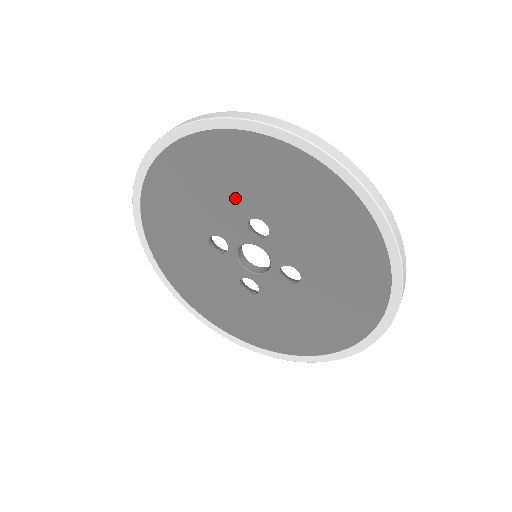
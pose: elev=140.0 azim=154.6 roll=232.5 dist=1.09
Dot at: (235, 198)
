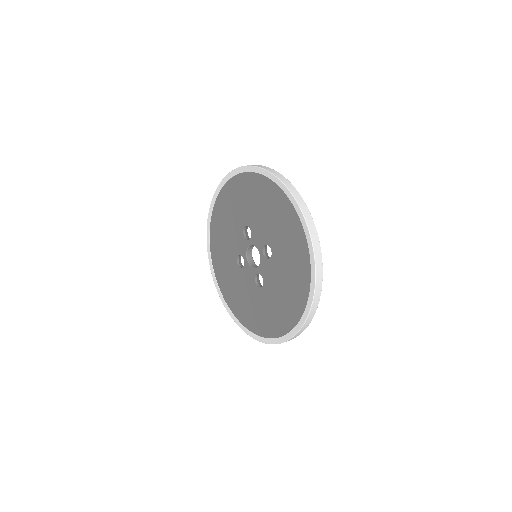
Dot at: (272, 231)
